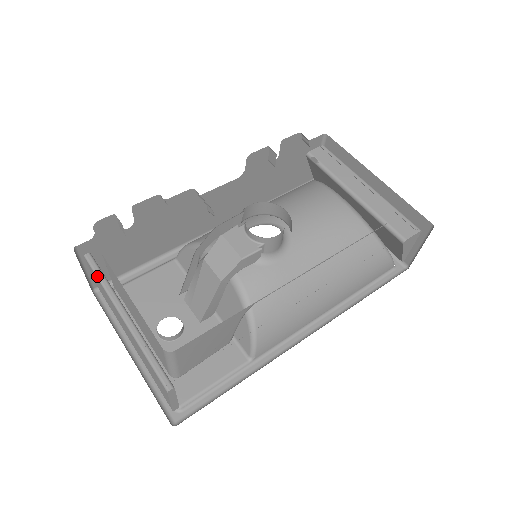
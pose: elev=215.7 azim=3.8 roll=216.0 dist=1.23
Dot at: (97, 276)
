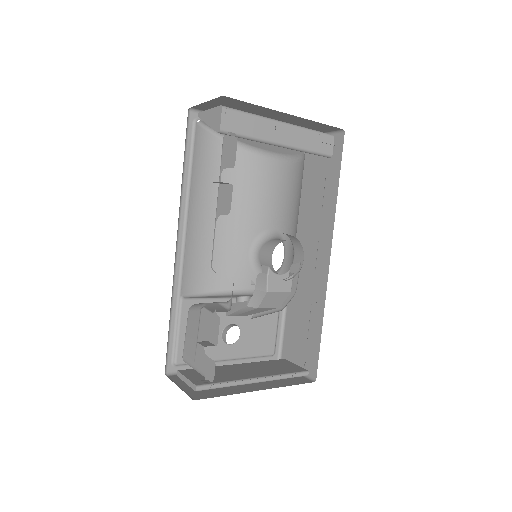
Dot at: occluded
